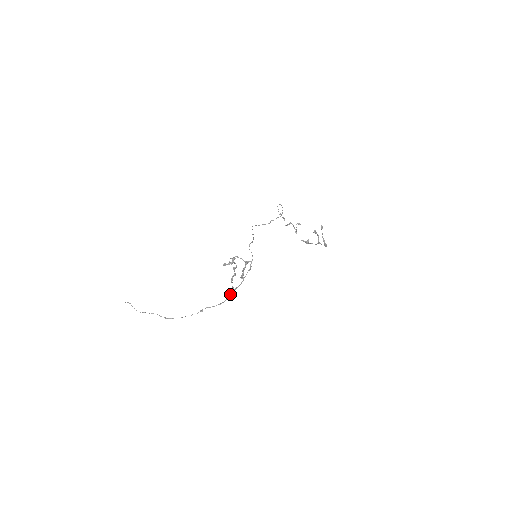
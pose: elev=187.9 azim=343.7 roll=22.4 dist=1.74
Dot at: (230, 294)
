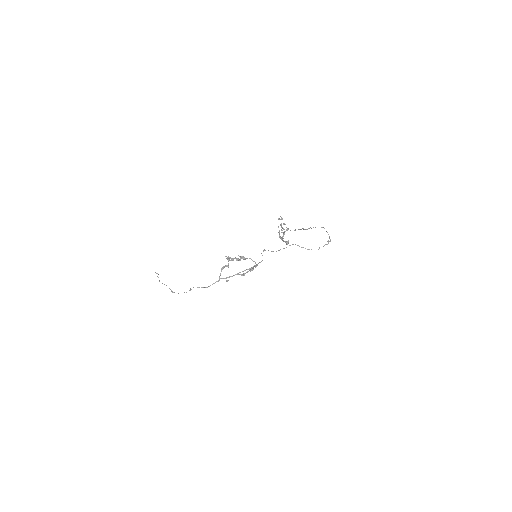
Dot at: (217, 281)
